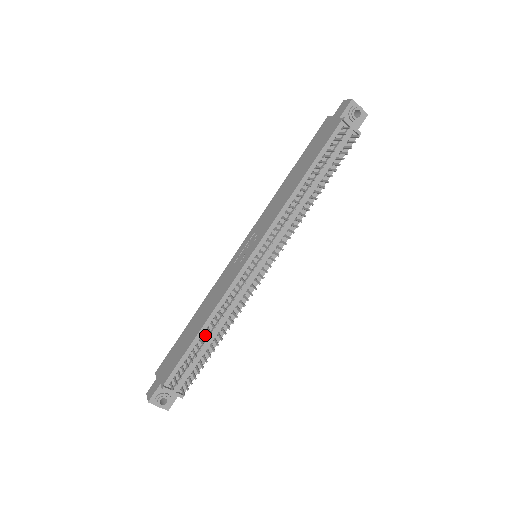
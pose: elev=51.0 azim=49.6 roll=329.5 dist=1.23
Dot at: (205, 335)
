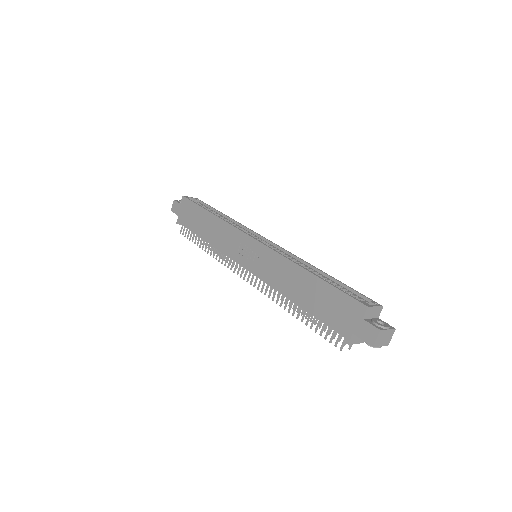
Dot at: (204, 244)
